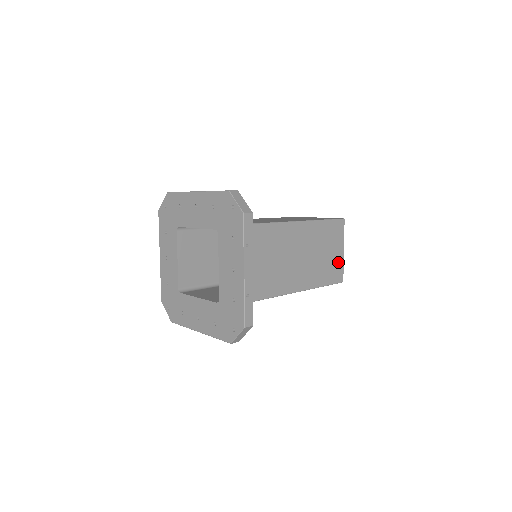
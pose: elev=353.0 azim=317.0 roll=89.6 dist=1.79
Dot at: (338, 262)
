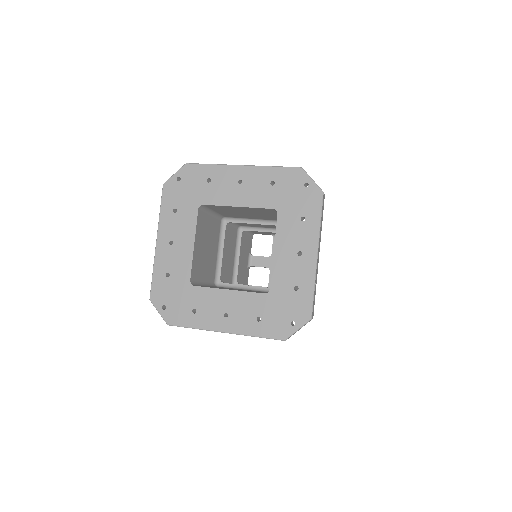
Dot at: occluded
